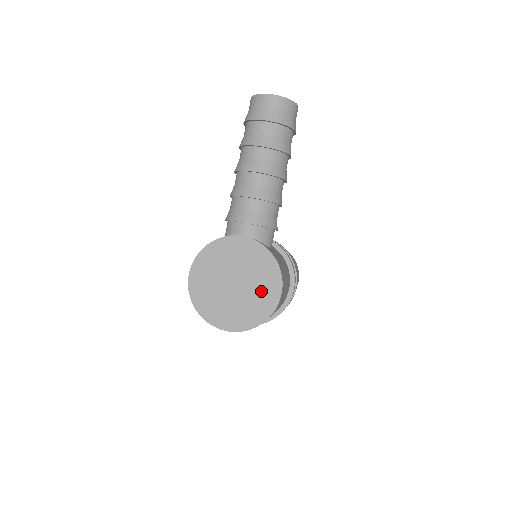
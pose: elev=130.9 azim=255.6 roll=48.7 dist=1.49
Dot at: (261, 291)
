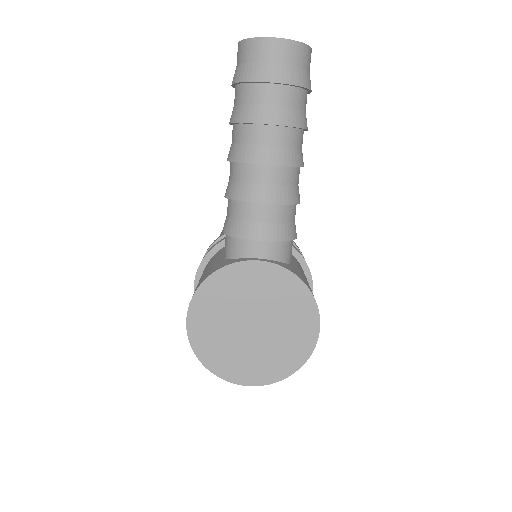
Dot at: (291, 331)
